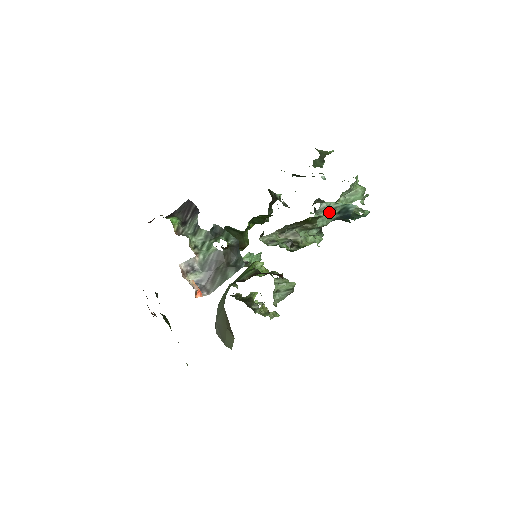
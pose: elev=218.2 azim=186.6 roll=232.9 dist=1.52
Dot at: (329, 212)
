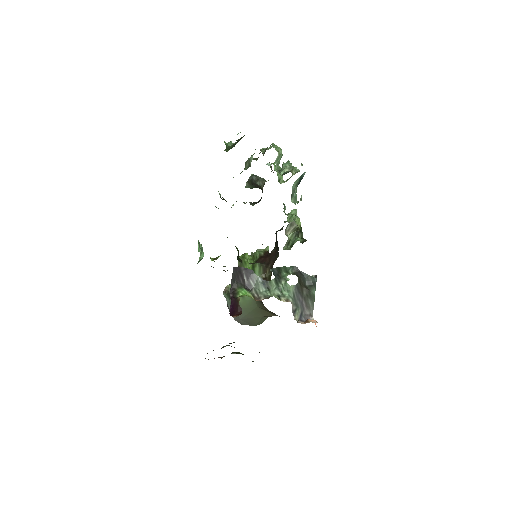
Dot at: (295, 190)
